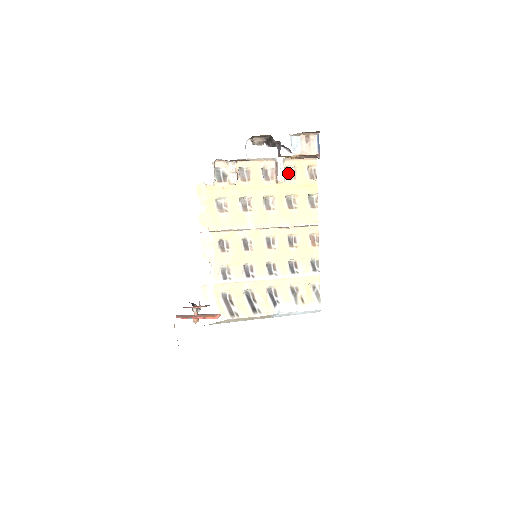
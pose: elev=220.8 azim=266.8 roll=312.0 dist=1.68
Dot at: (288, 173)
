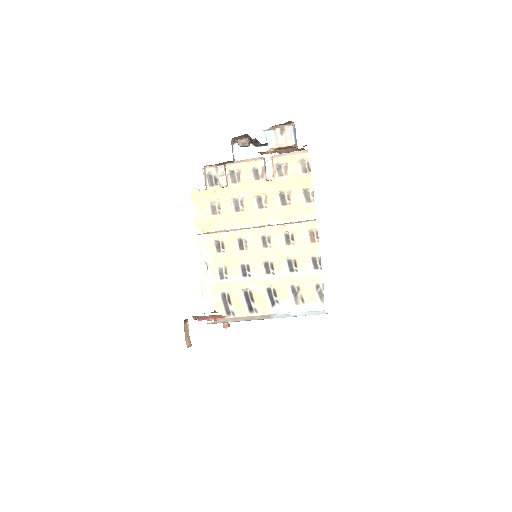
Dot at: (279, 170)
